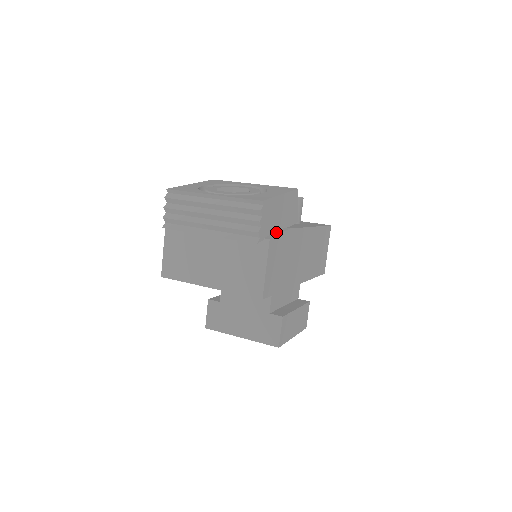
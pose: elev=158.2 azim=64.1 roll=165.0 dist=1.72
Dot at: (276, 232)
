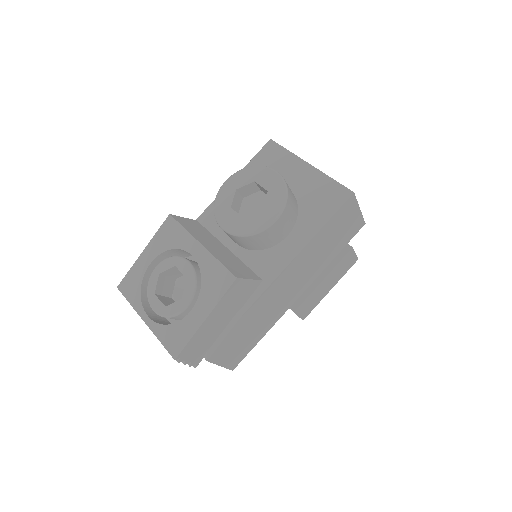
Dot at: (220, 335)
